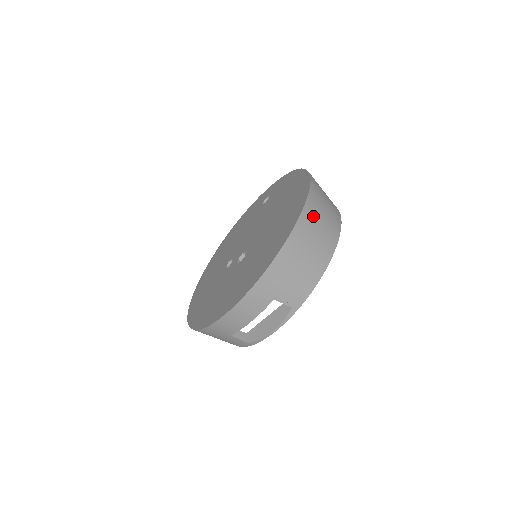
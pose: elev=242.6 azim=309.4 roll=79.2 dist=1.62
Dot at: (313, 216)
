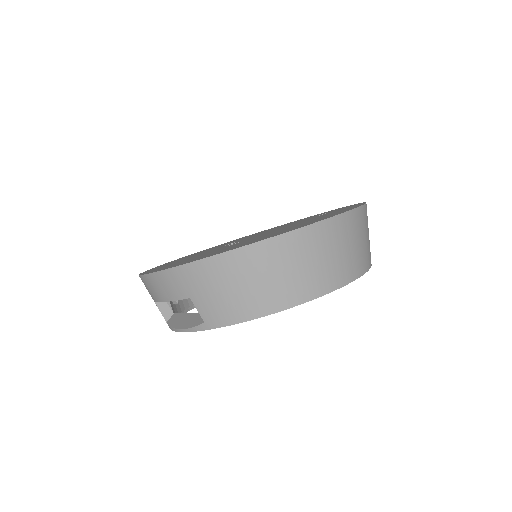
Dot at: (296, 250)
